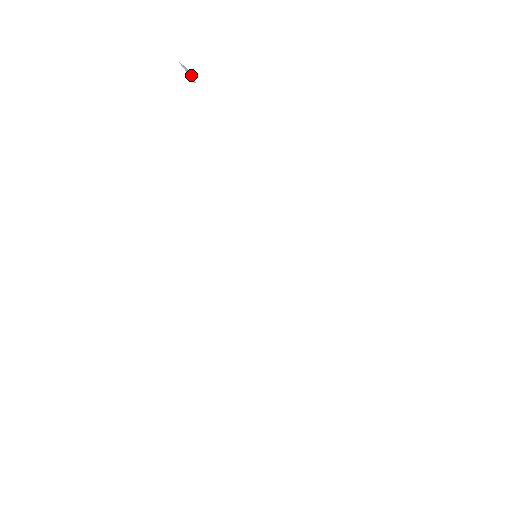
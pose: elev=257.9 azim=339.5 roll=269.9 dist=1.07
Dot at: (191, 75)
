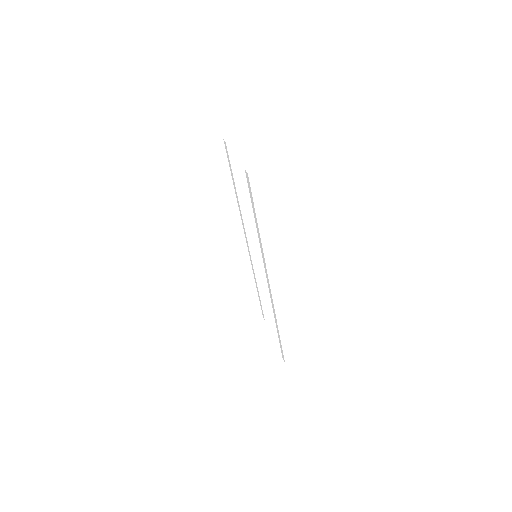
Dot at: occluded
